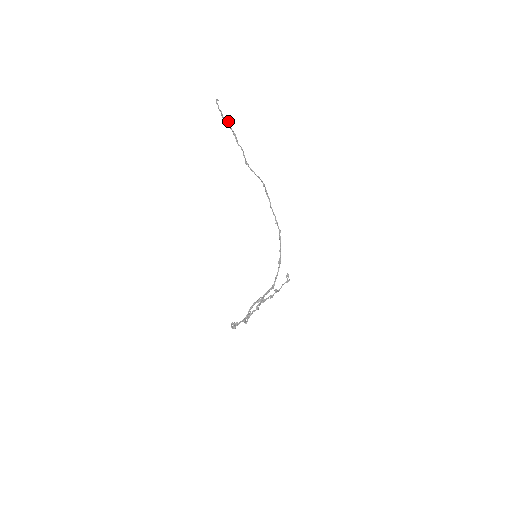
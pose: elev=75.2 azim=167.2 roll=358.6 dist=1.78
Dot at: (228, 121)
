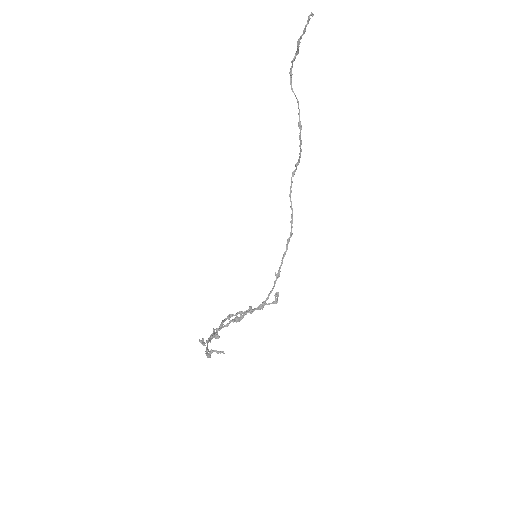
Dot at: (298, 51)
